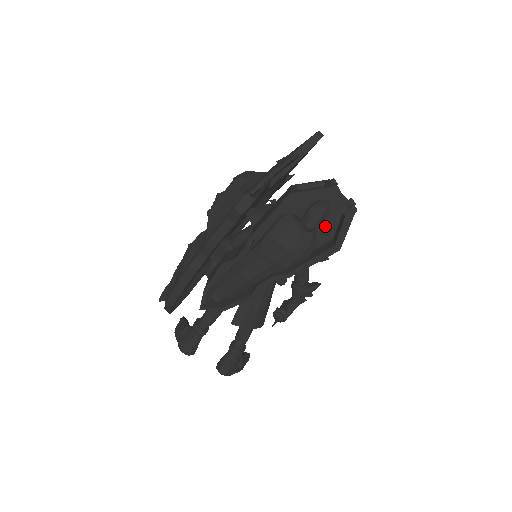
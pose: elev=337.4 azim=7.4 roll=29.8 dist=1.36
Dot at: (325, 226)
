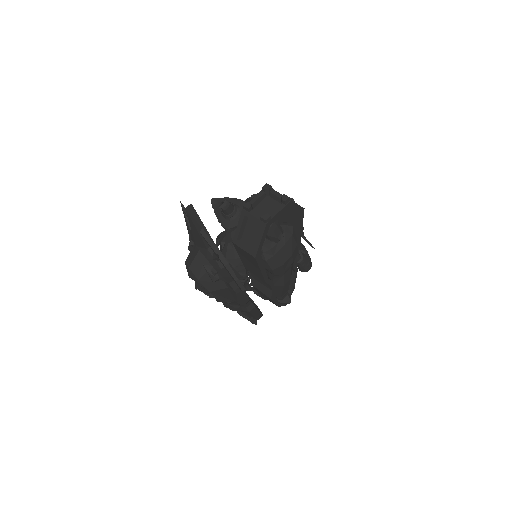
Dot at: occluded
